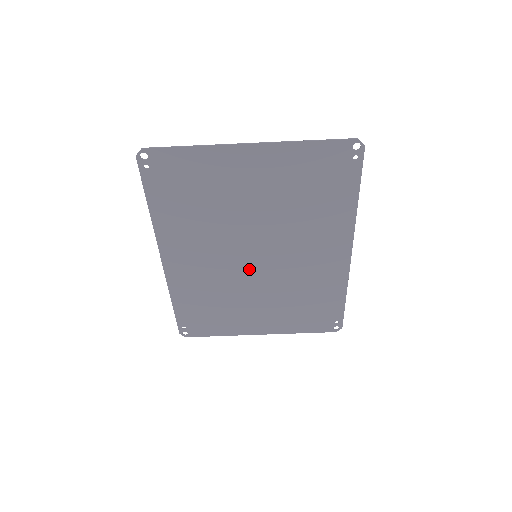
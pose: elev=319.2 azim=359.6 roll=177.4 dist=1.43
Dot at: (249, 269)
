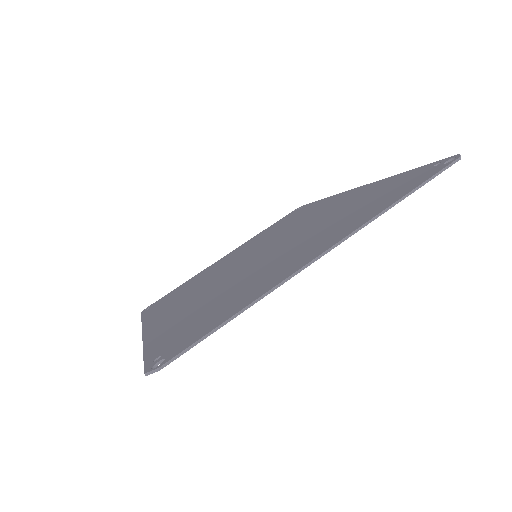
Dot at: occluded
